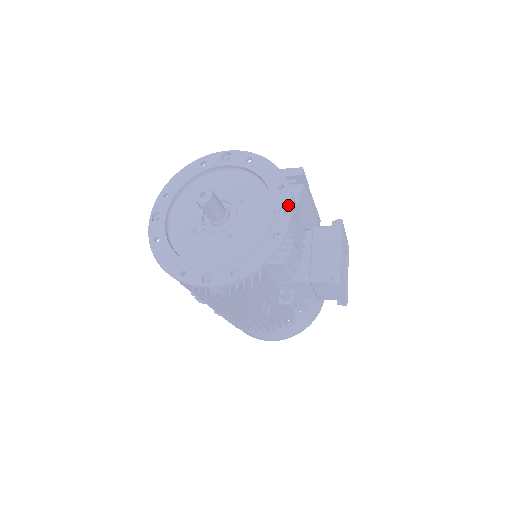
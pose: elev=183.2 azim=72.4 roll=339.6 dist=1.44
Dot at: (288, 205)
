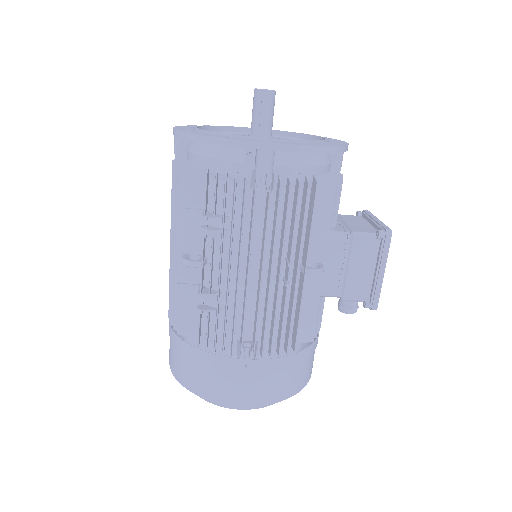
Dot at: (340, 141)
